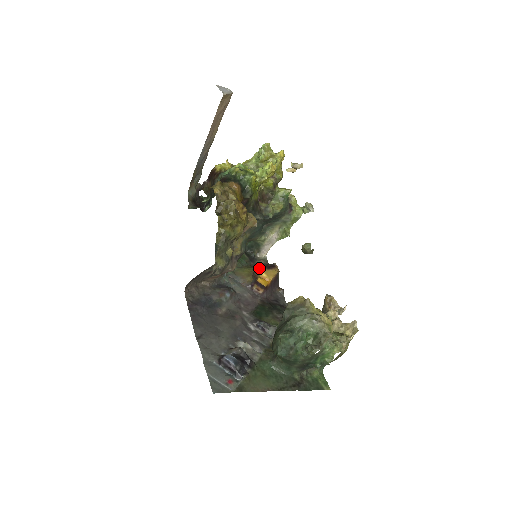
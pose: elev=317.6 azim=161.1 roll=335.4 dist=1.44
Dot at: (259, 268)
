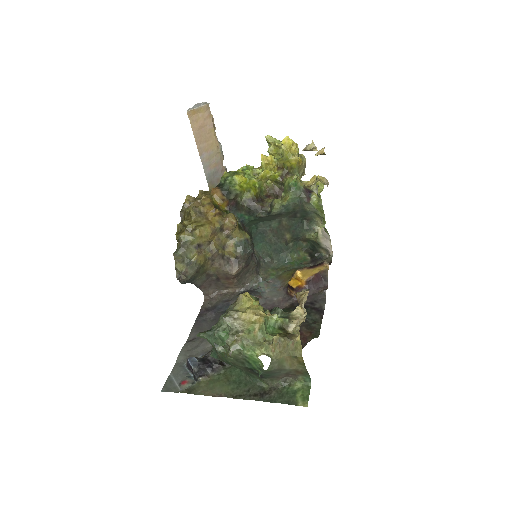
Dot at: (301, 269)
